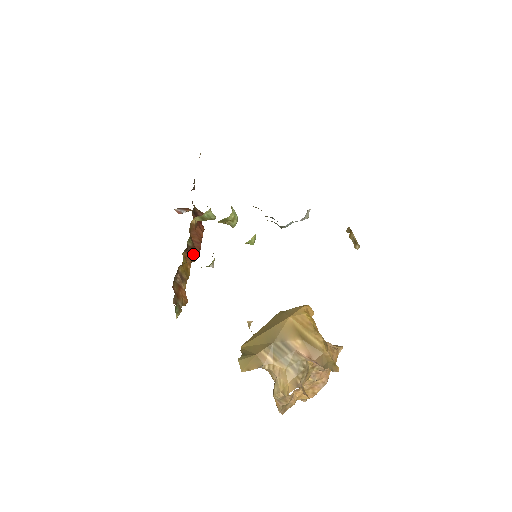
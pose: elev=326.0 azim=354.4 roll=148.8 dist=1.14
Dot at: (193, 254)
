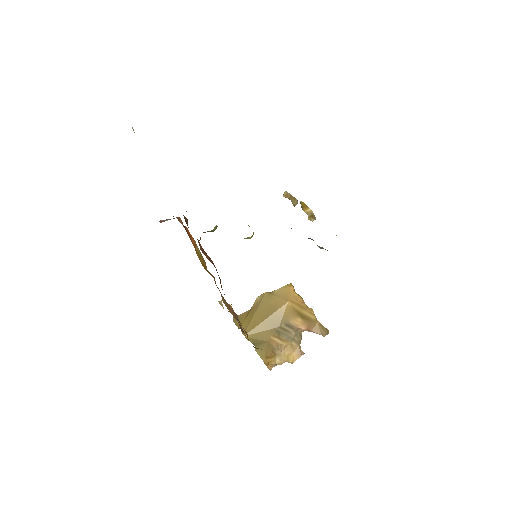
Dot at: occluded
